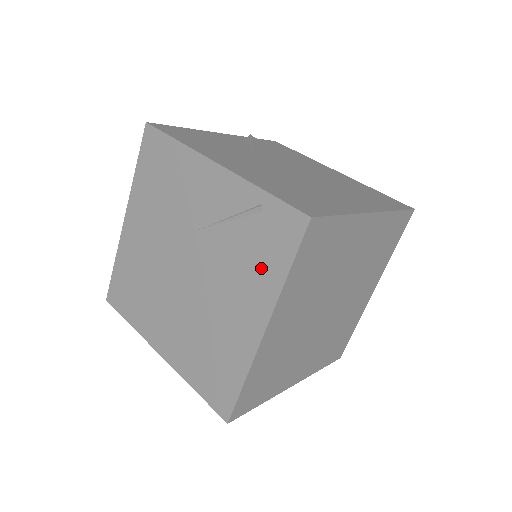
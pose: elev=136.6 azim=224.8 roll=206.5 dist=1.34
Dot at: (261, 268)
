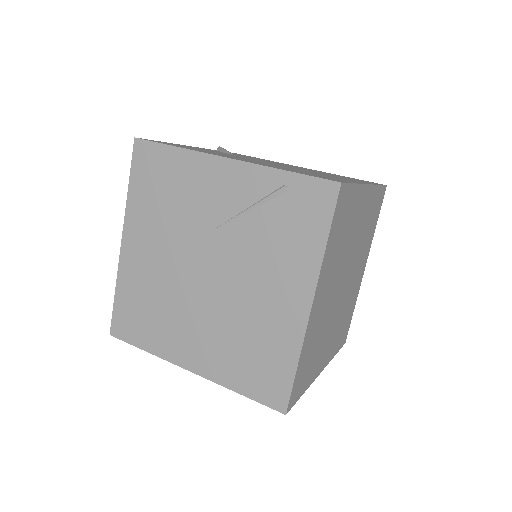
Dot at: (296, 245)
